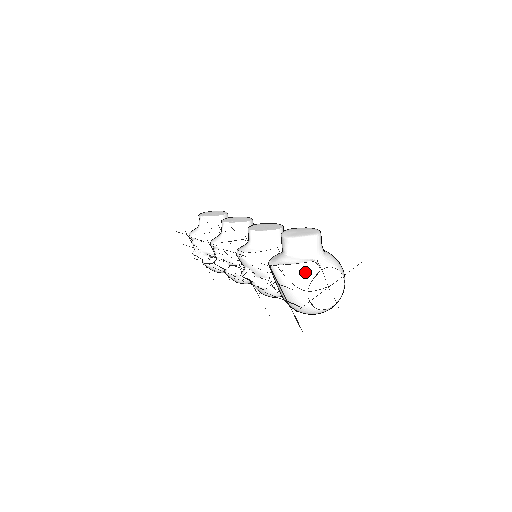
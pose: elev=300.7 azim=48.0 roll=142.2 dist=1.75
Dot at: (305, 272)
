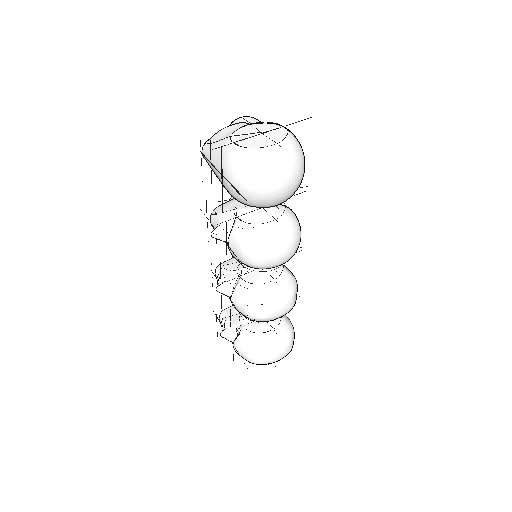
Dot at: (230, 130)
